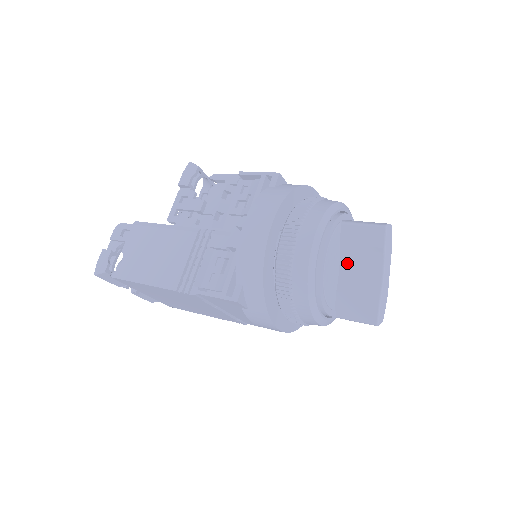
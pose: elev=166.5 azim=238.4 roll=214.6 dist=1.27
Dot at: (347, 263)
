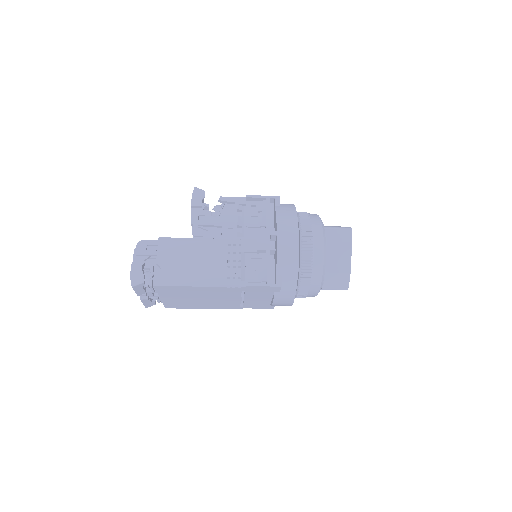
Dot at: (328, 253)
